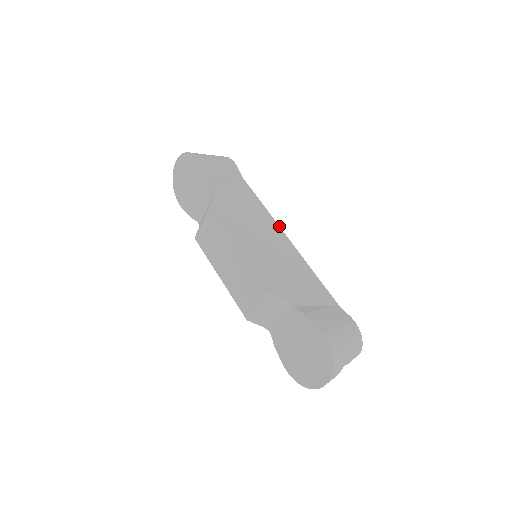
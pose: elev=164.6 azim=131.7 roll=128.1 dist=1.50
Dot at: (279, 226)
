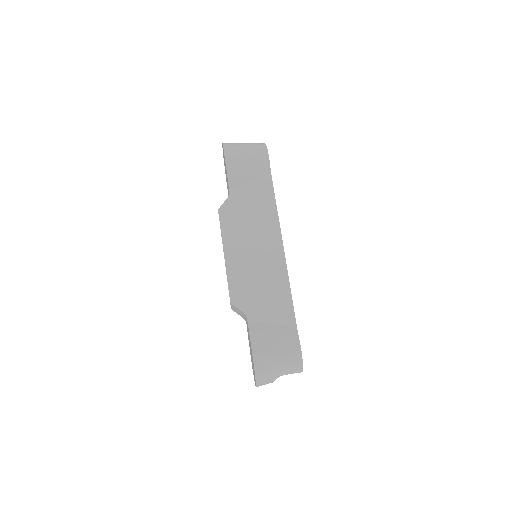
Dot at: (281, 234)
